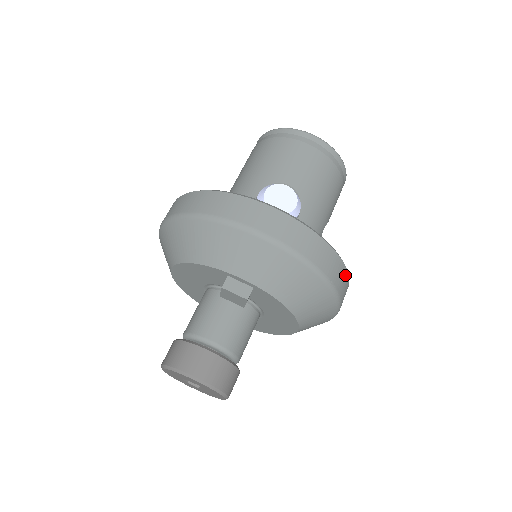
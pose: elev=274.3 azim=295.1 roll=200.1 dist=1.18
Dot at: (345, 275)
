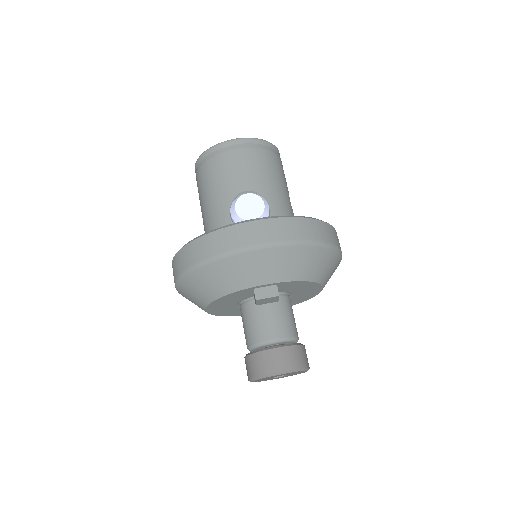
Dot at: (331, 229)
